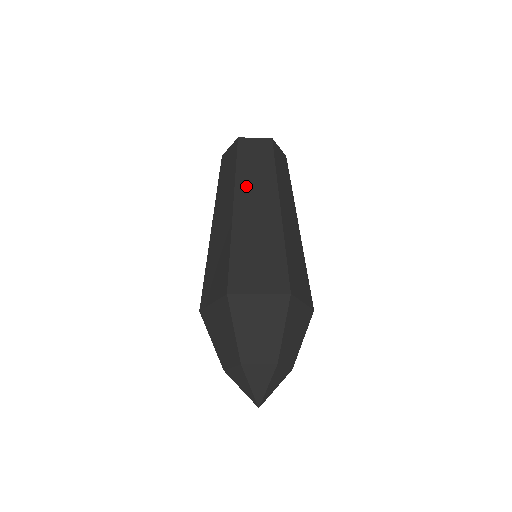
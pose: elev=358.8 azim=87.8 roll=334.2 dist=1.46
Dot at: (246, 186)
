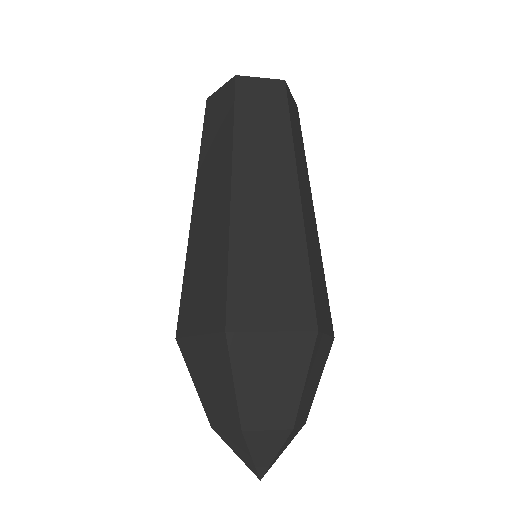
Dot at: (249, 155)
